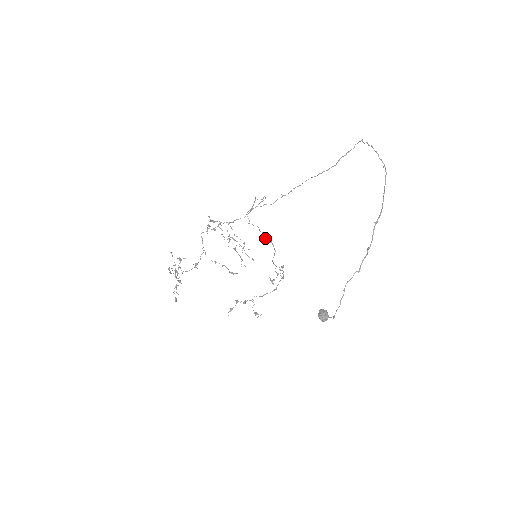
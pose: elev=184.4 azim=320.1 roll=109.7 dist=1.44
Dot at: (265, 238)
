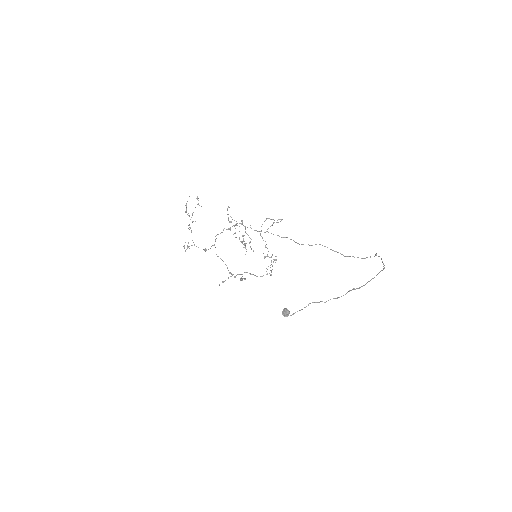
Dot at: occluded
